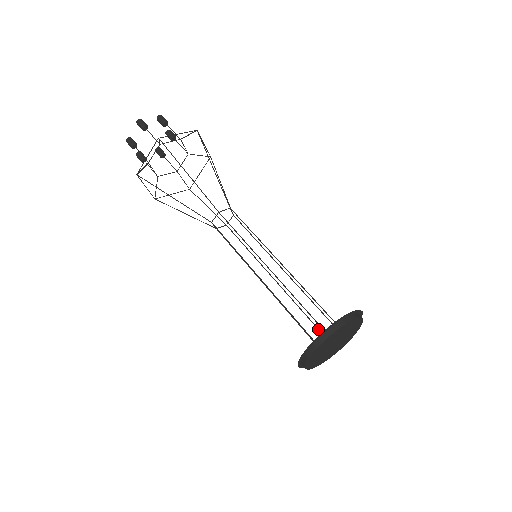
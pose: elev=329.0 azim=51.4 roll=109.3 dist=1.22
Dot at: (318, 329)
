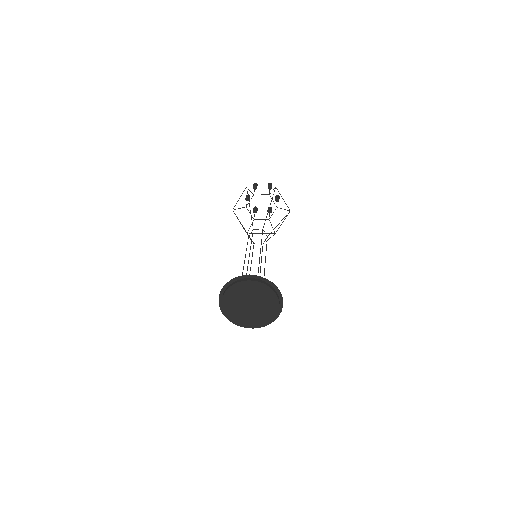
Dot at: occluded
